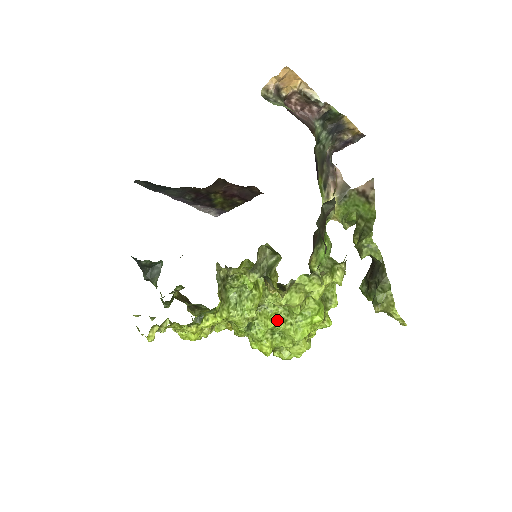
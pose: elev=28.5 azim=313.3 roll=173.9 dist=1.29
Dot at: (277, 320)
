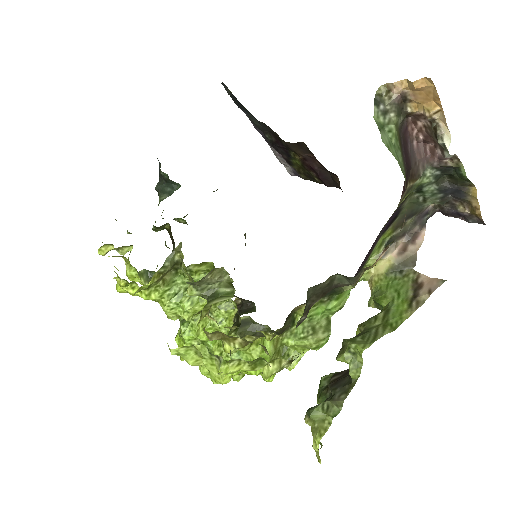
Dot at: occluded
